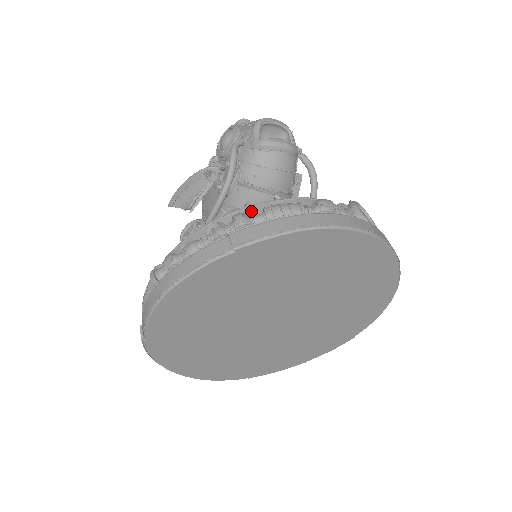
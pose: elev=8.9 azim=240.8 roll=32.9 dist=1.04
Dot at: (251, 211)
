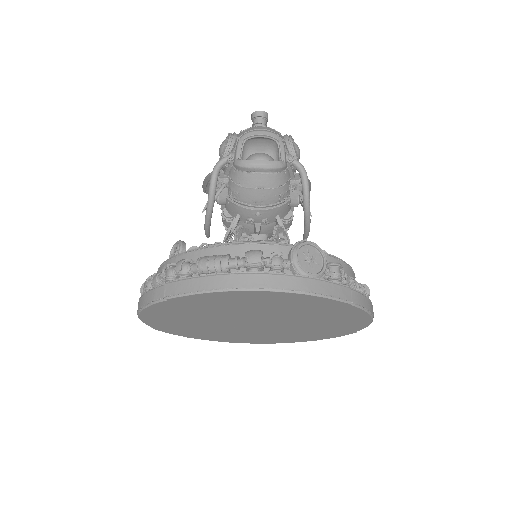
Dot at: (197, 254)
